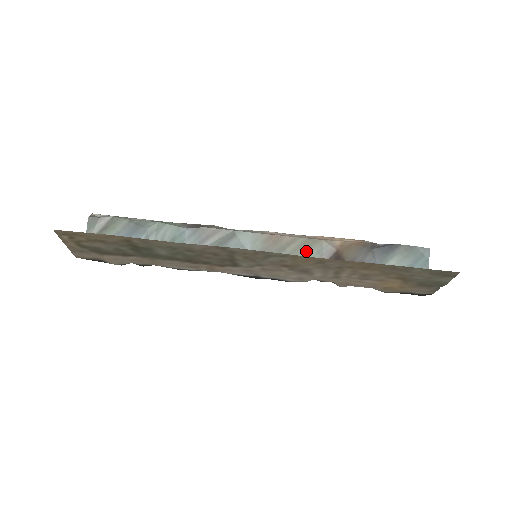
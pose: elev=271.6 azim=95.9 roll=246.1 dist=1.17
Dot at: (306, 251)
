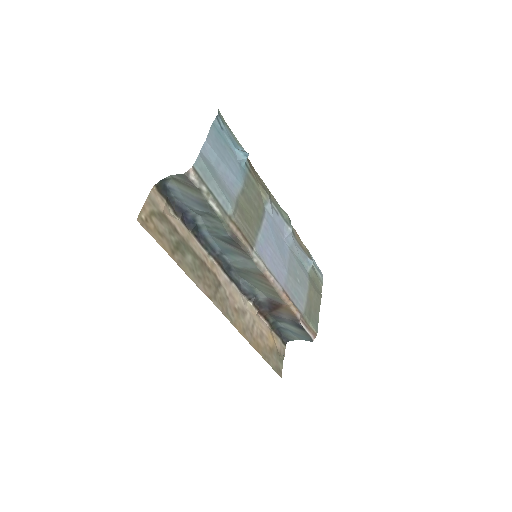
Dot at: (269, 293)
